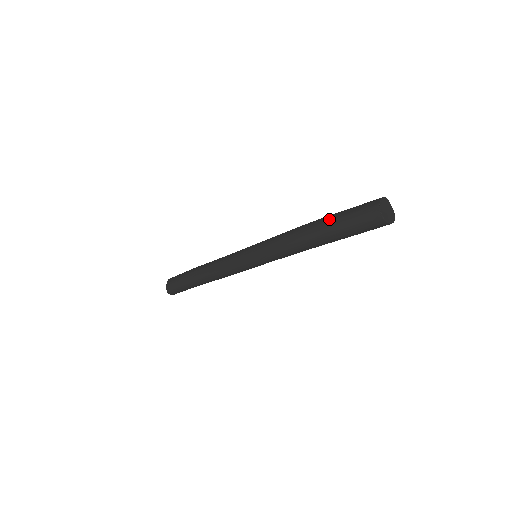
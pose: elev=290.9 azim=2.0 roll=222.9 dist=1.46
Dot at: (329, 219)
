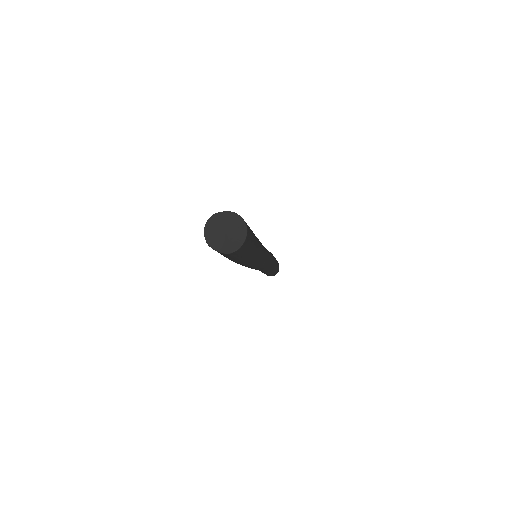
Dot at: occluded
